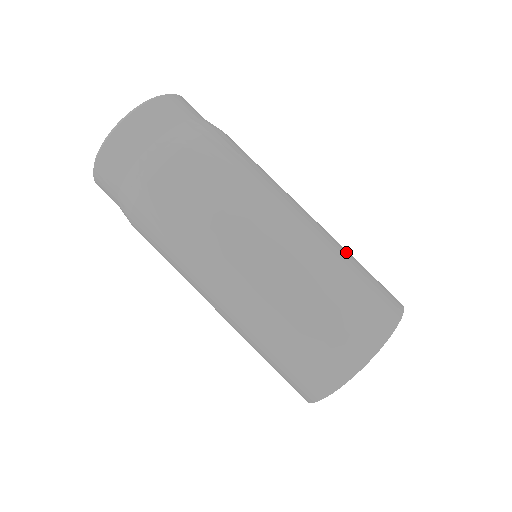
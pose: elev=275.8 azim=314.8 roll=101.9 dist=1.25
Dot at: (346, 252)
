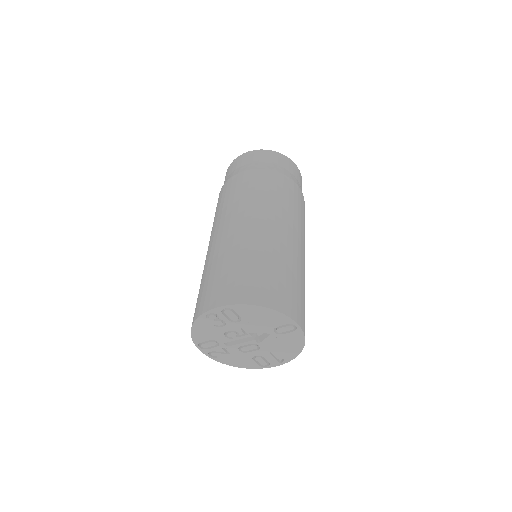
Dot at: (274, 258)
